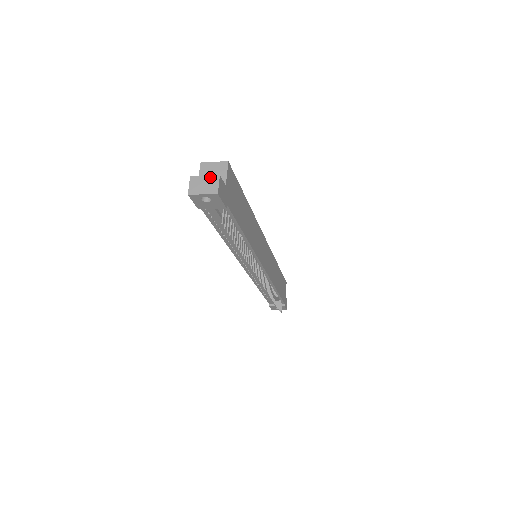
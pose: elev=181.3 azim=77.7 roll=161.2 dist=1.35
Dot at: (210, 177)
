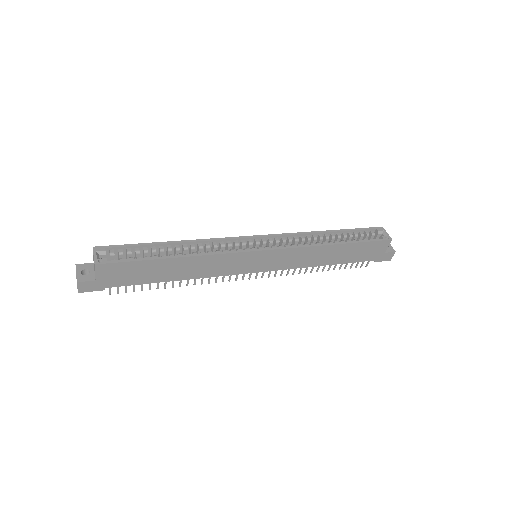
Dot at: (76, 277)
